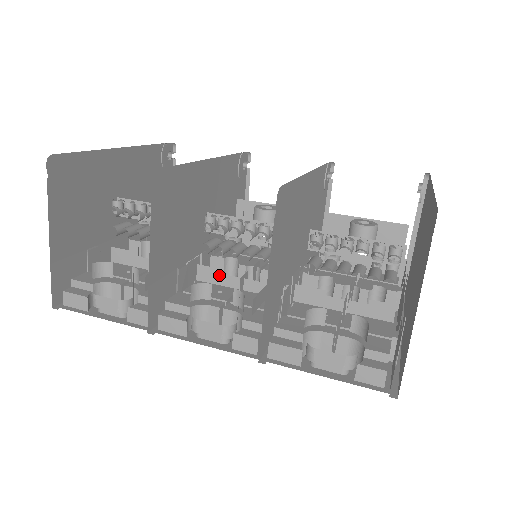
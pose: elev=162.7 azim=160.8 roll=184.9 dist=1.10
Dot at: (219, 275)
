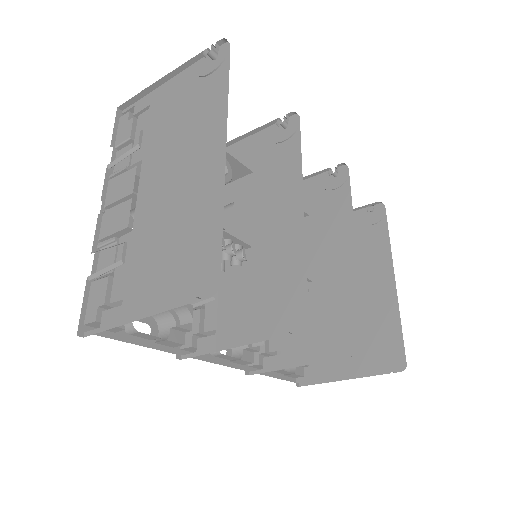
Dot at: occluded
